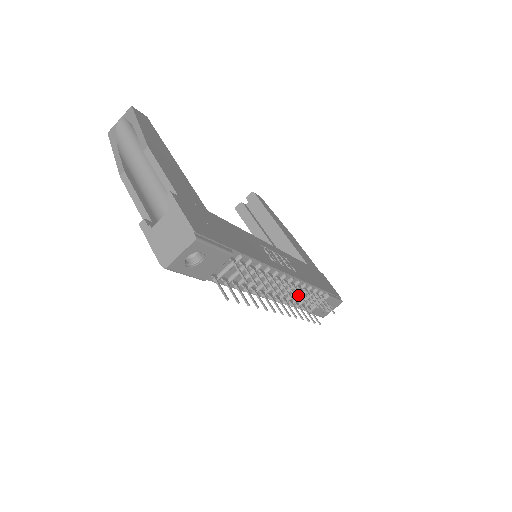
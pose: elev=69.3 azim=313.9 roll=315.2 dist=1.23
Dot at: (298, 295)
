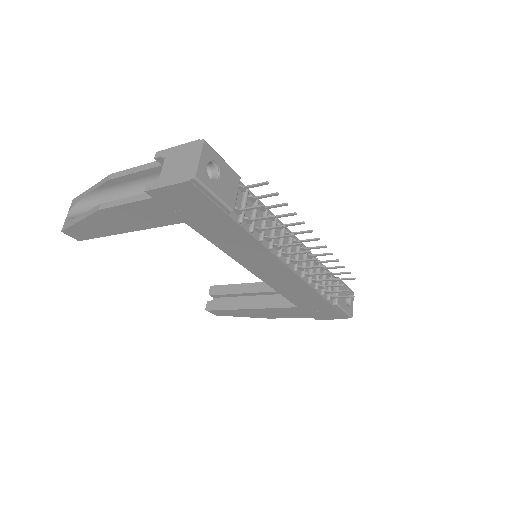
Dot at: (315, 275)
